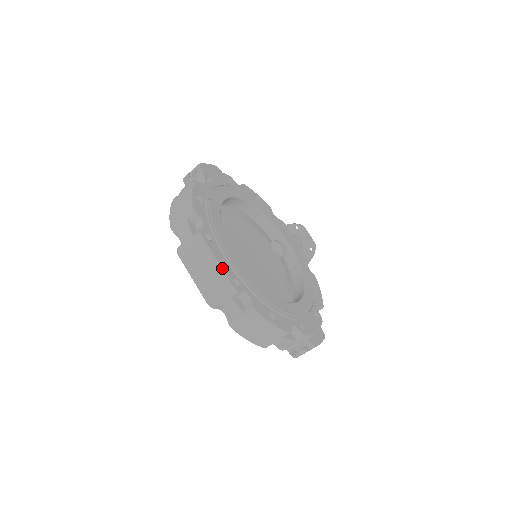
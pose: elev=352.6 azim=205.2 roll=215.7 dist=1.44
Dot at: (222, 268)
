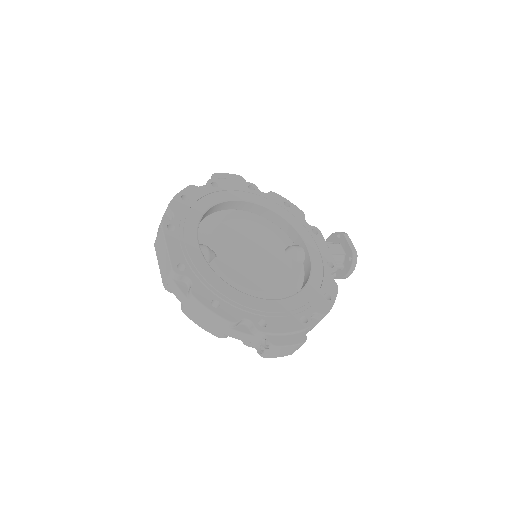
Dot at: (169, 253)
